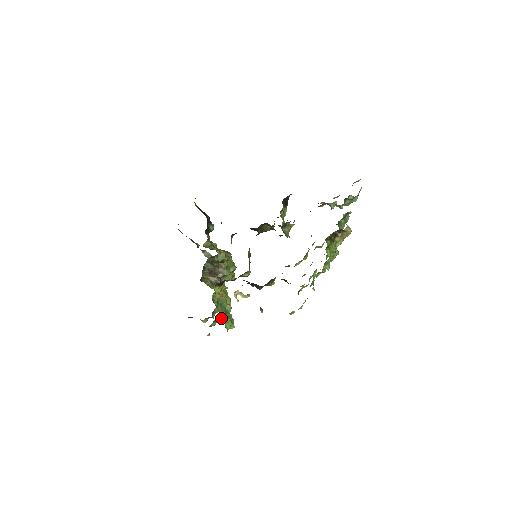
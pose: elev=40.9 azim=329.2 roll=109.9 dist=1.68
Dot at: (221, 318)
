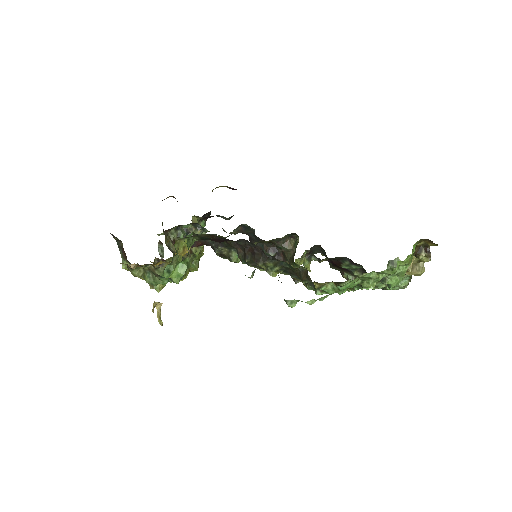
Dot at: (160, 271)
